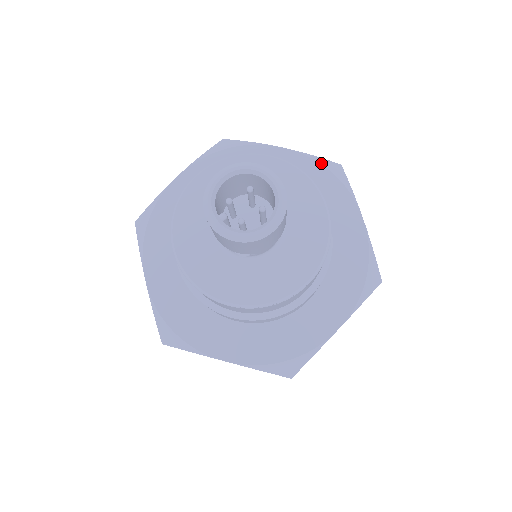
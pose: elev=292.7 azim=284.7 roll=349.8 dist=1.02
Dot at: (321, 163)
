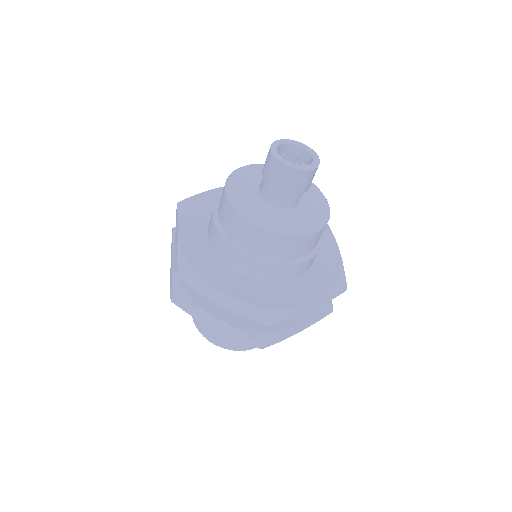
Dot at: occluded
